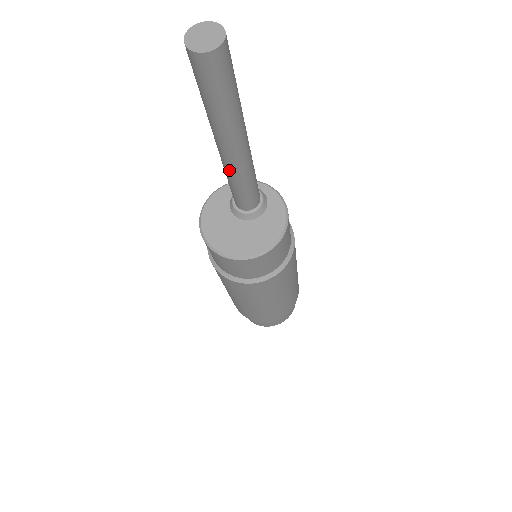
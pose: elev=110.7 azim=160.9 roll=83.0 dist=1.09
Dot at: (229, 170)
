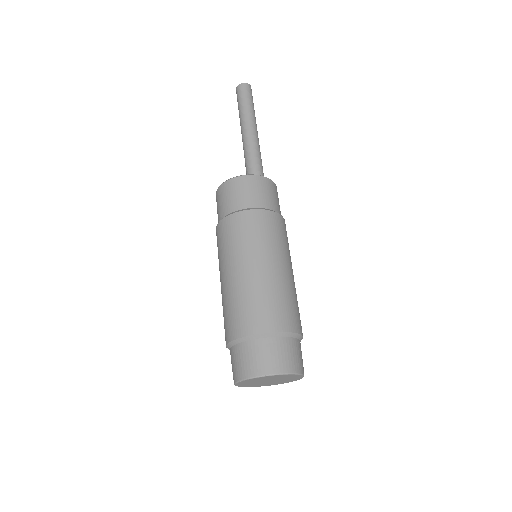
Dot at: (244, 150)
